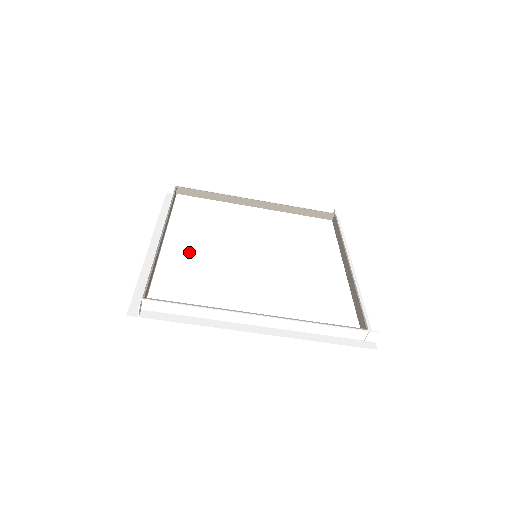
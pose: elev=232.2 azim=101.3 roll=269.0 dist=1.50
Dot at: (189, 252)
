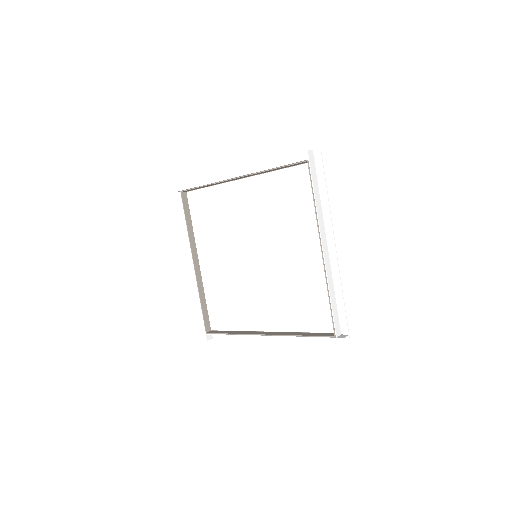
Dot at: (216, 271)
